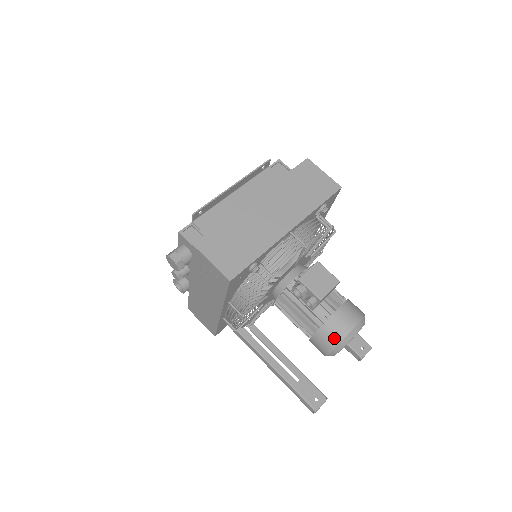
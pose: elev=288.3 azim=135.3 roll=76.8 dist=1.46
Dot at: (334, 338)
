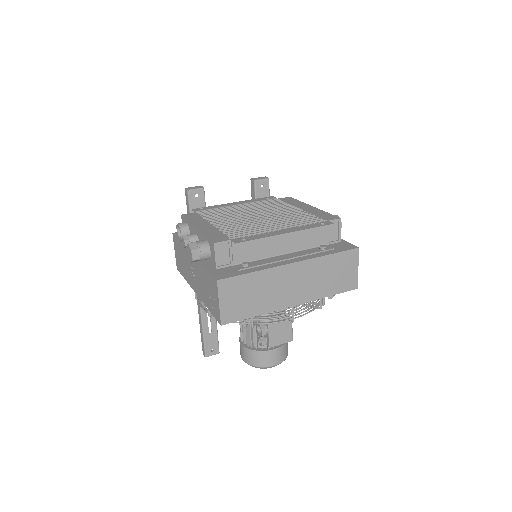
Dot at: (256, 362)
